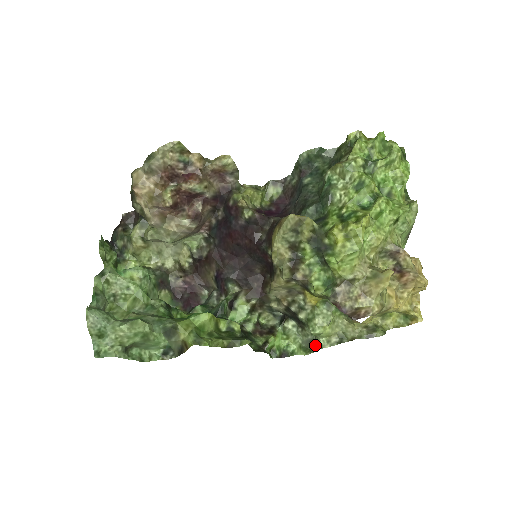
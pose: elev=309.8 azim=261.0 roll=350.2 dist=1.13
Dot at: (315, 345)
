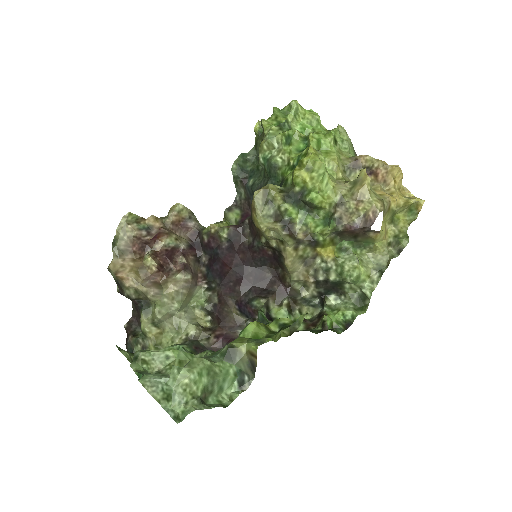
Dot at: (365, 296)
